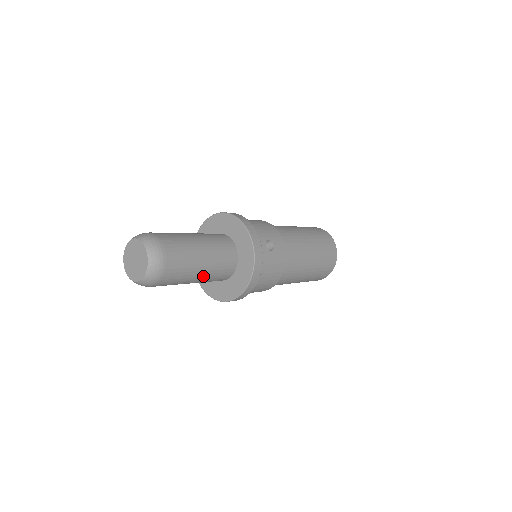
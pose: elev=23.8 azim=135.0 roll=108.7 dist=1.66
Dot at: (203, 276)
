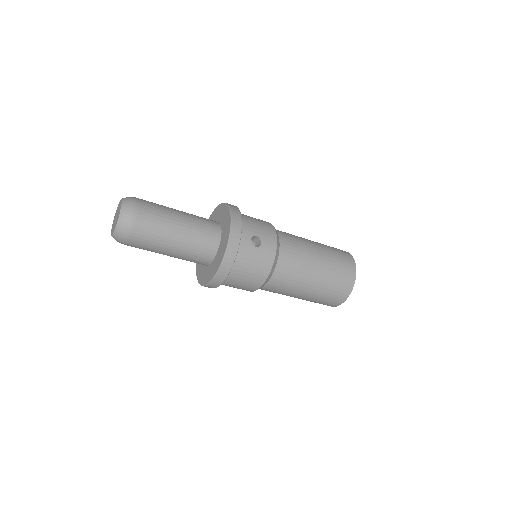
Dot at: (177, 250)
